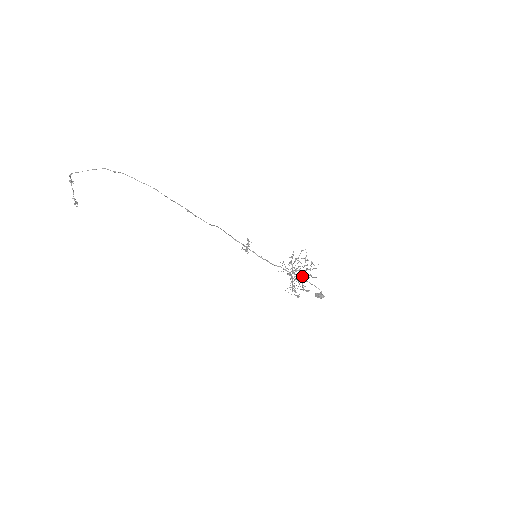
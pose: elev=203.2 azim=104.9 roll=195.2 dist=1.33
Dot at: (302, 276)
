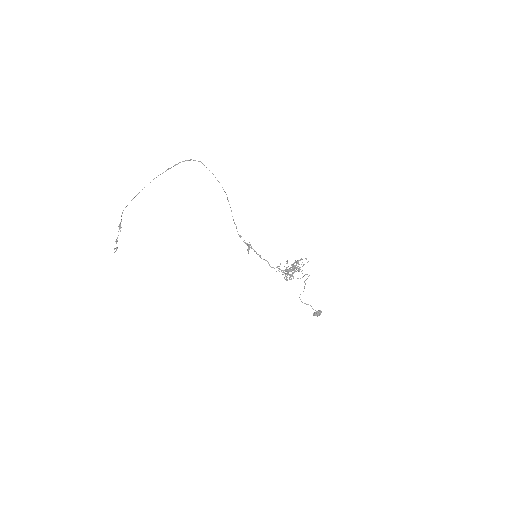
Dot at: (295, 261)
